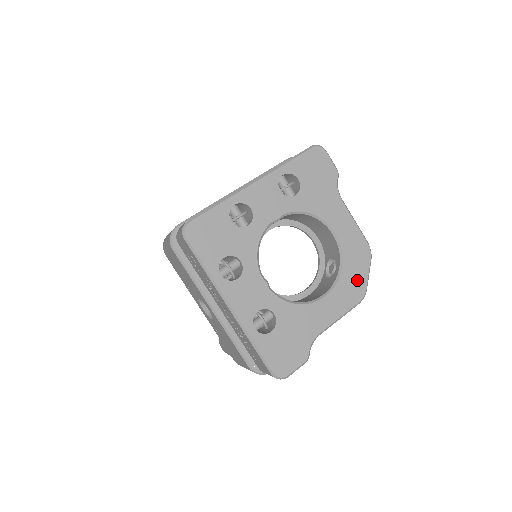
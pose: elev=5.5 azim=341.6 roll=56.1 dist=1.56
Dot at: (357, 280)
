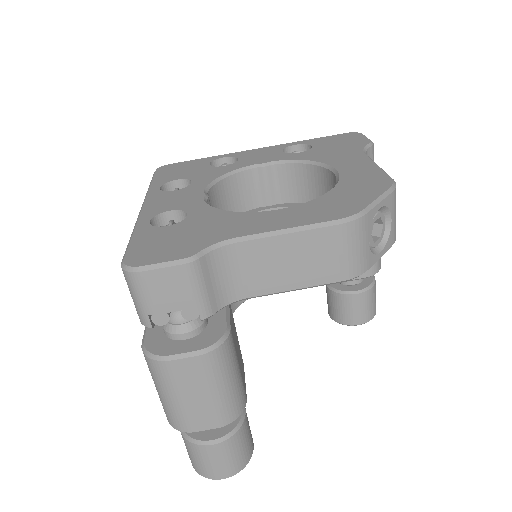
Dot at: (349, 202)
